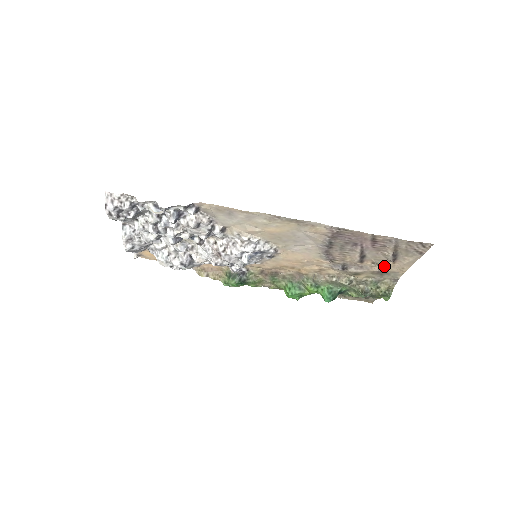
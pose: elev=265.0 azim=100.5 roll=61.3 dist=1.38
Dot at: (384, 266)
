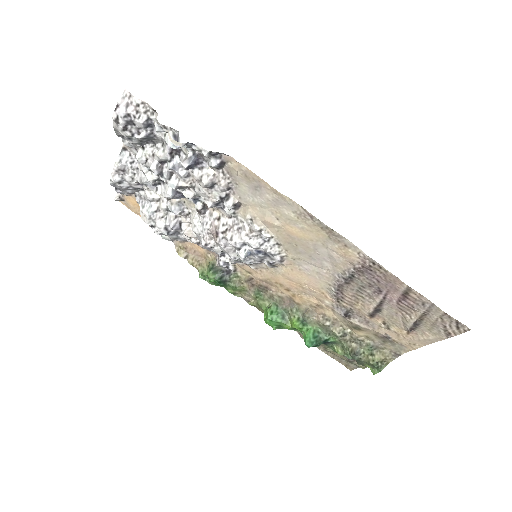
Dot at: (394, 332)
